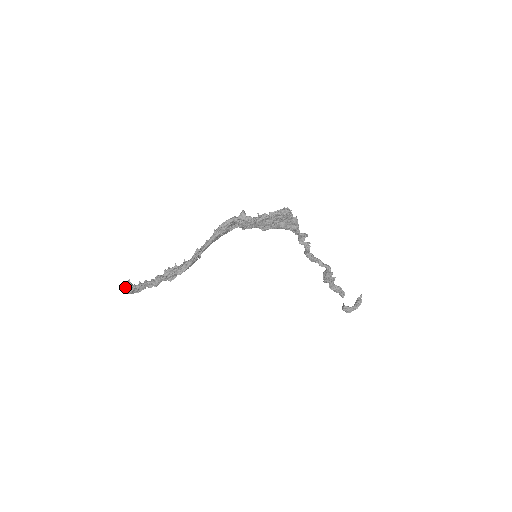
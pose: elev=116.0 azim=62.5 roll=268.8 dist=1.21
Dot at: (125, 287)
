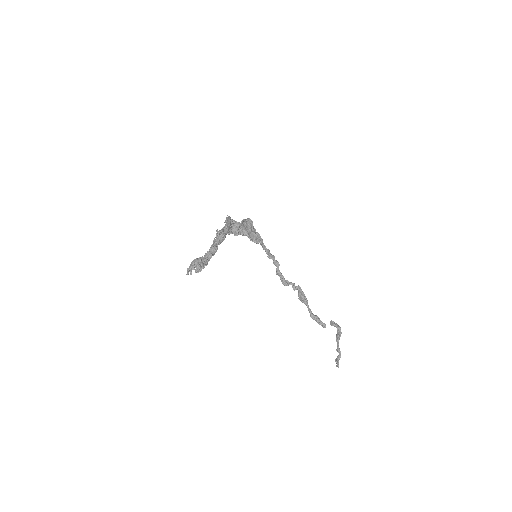
Dot at: (192, 261)
